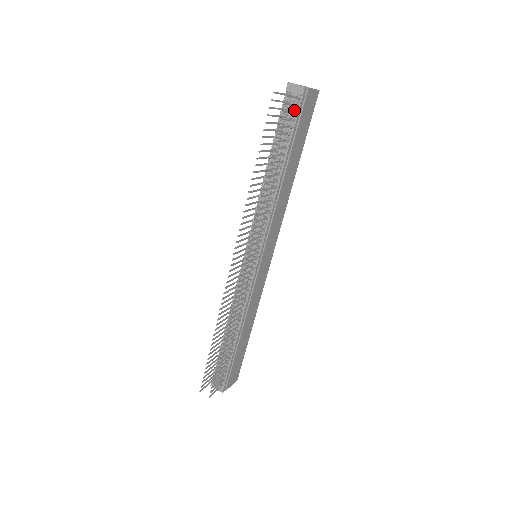
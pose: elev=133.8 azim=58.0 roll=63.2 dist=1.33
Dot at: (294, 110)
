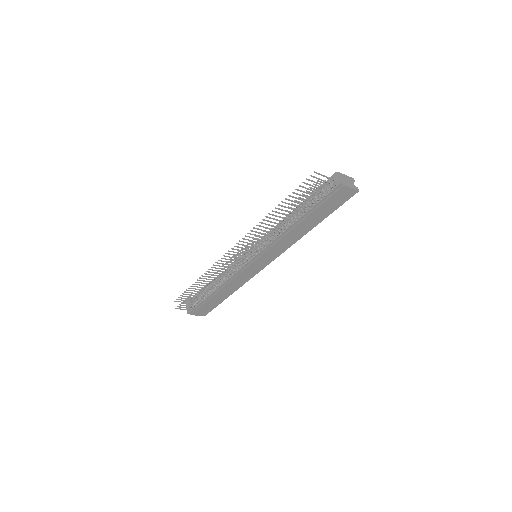
Dot at: (327, 191)
